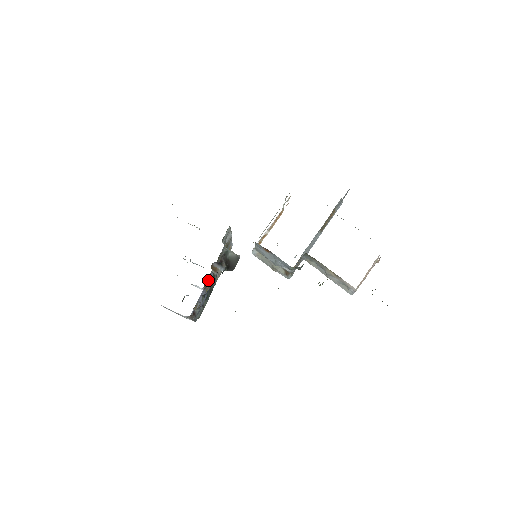
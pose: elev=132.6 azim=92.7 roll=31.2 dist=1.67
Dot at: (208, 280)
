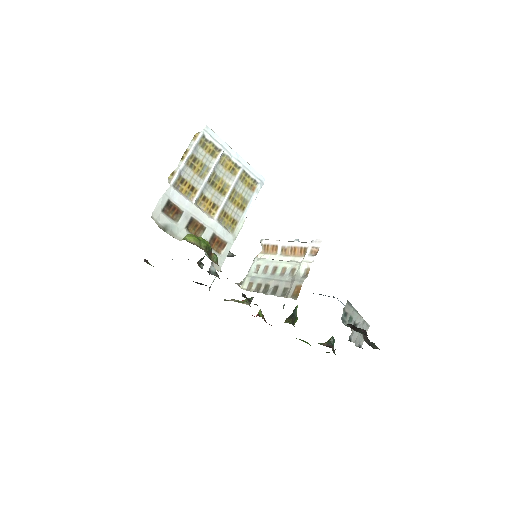
Dot at: occluded
